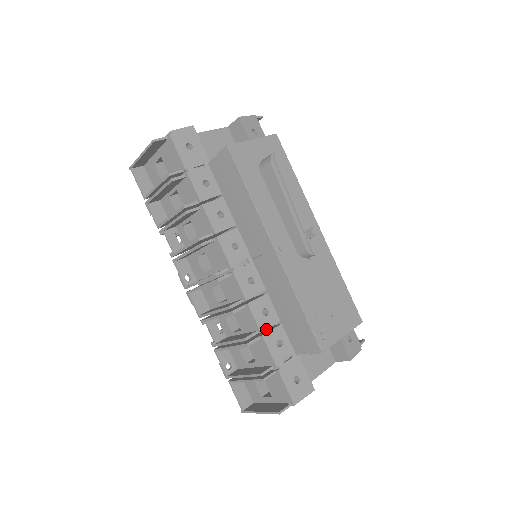
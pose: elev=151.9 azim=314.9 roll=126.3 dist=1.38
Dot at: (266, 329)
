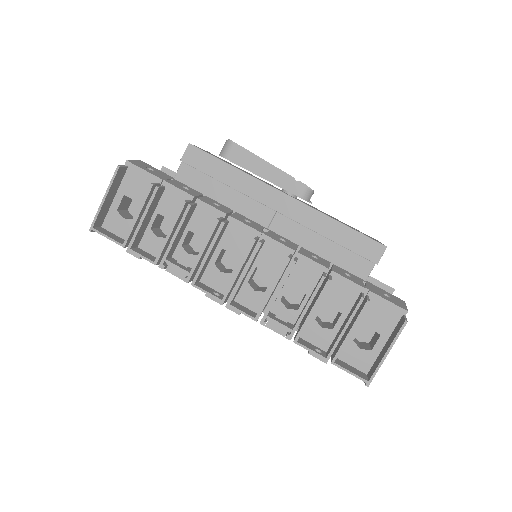
Dot at: occluded
